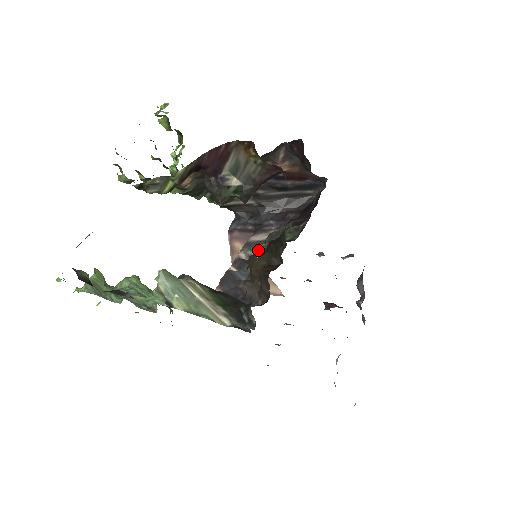
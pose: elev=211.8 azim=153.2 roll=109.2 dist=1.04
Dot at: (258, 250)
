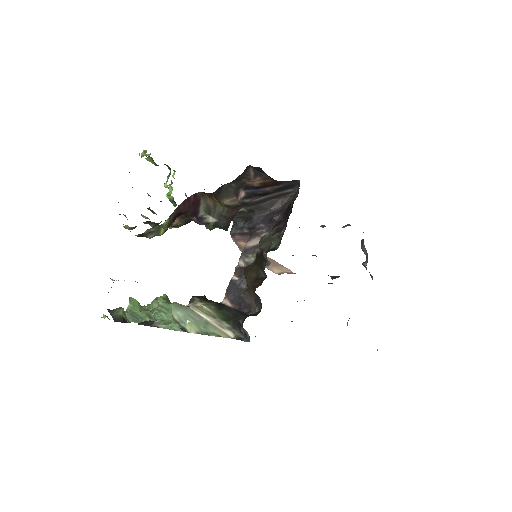
Dot at: (253, 256)
